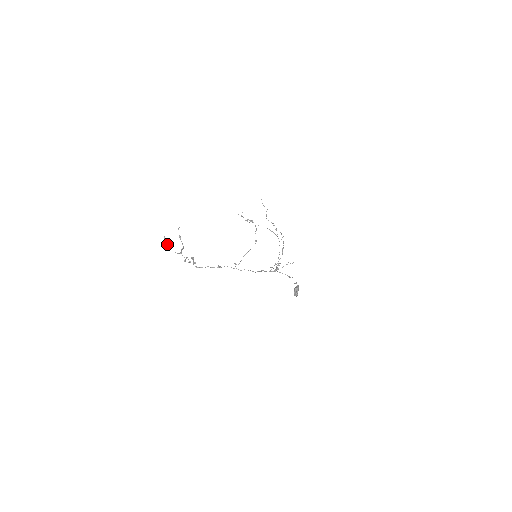
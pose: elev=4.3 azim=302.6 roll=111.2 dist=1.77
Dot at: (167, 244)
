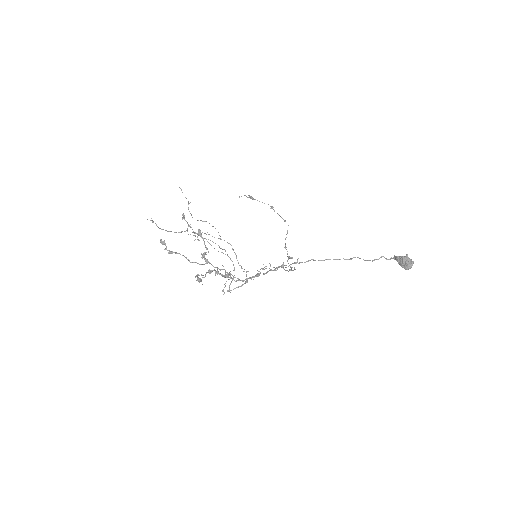
Dot at: (174, 252)
